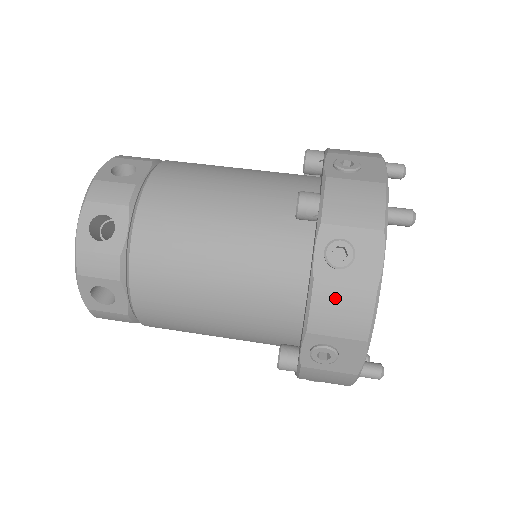
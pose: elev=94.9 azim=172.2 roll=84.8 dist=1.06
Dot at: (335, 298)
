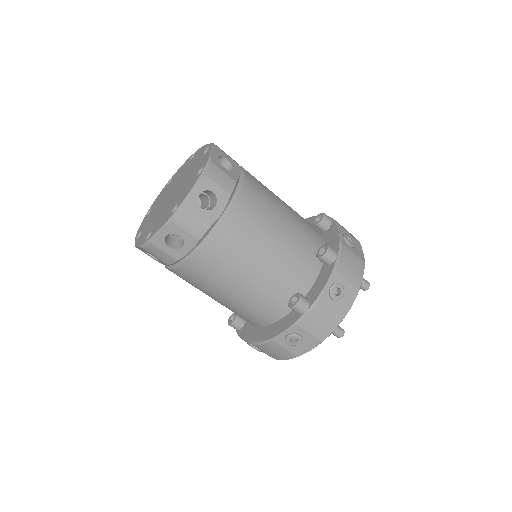
Dot at: (277, 349)
